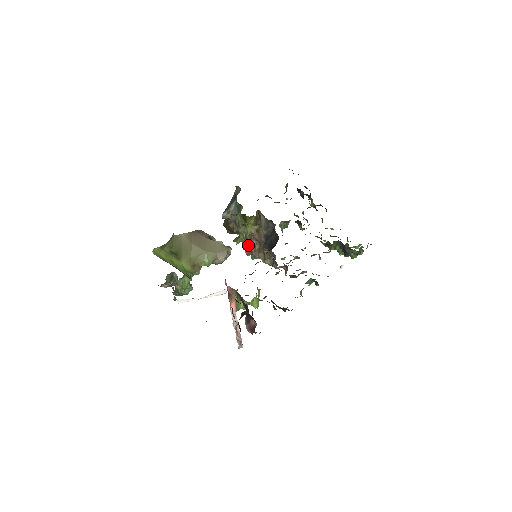
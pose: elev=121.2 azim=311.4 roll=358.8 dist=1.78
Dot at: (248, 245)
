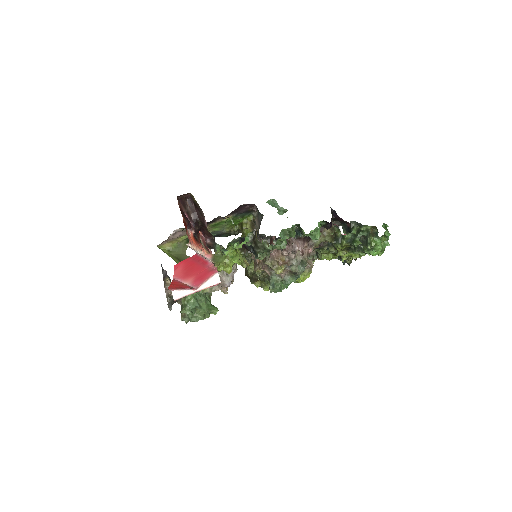
Dot at: (252, 255)
